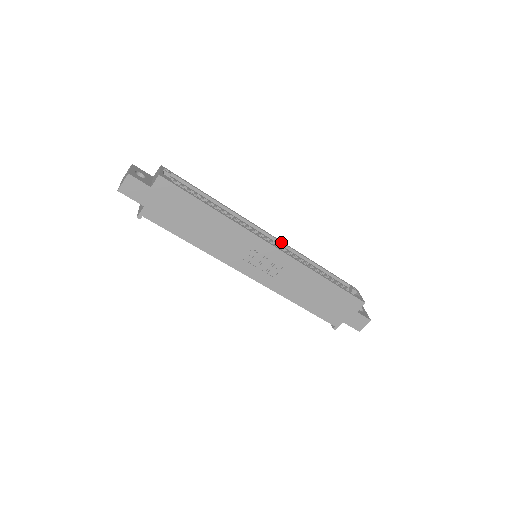
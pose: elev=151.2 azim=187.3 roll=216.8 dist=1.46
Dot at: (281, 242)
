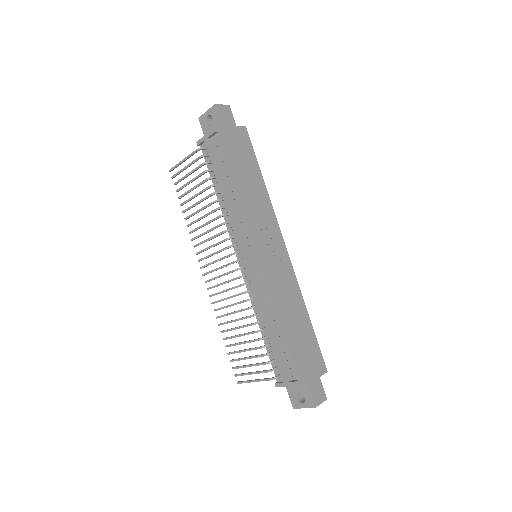
Dot at: occluded
